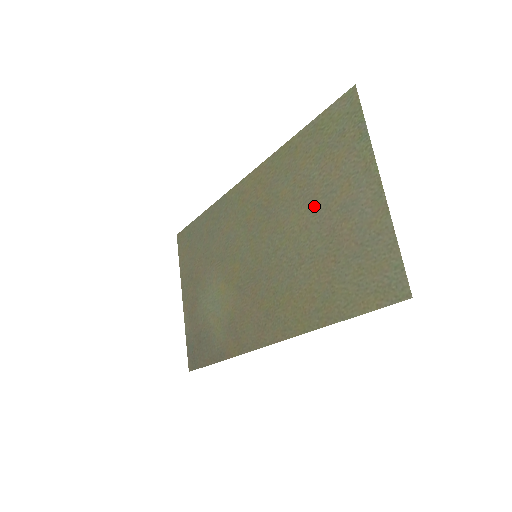
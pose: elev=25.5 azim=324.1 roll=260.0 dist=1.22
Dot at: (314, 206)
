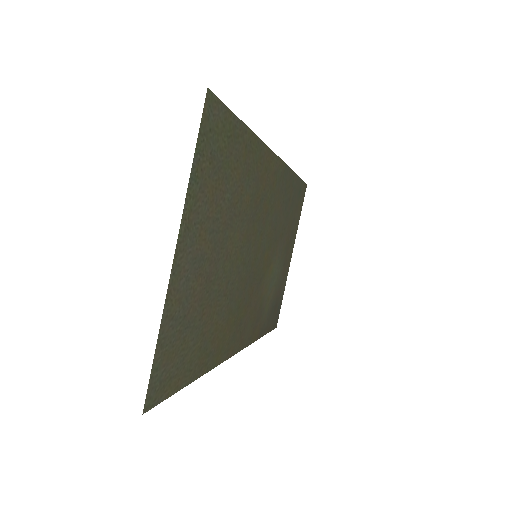
Dot at: (223, 237)
